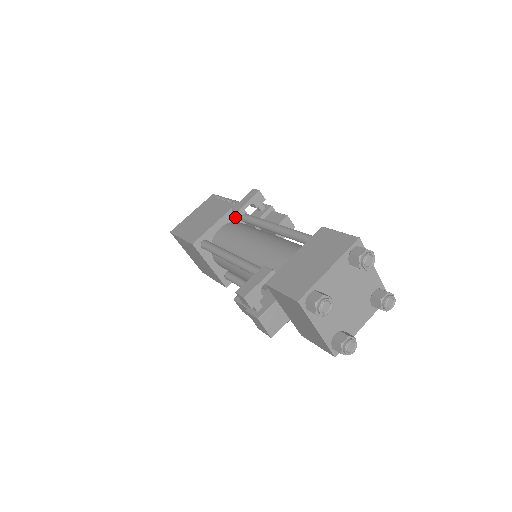
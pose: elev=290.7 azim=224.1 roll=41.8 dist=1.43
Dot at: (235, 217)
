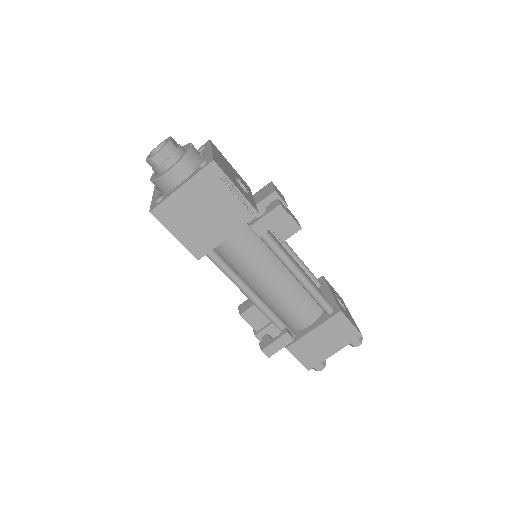
Dot at: (247, 223)
